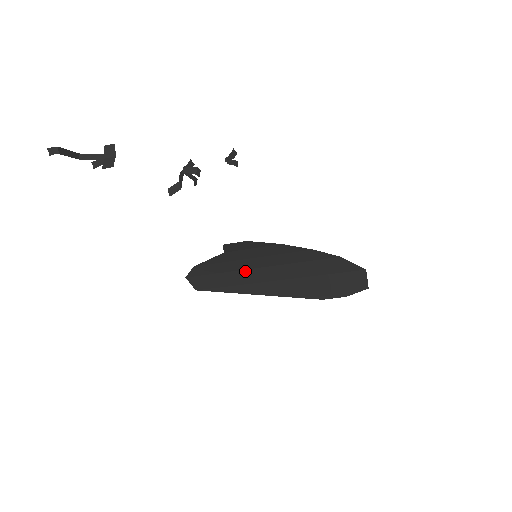
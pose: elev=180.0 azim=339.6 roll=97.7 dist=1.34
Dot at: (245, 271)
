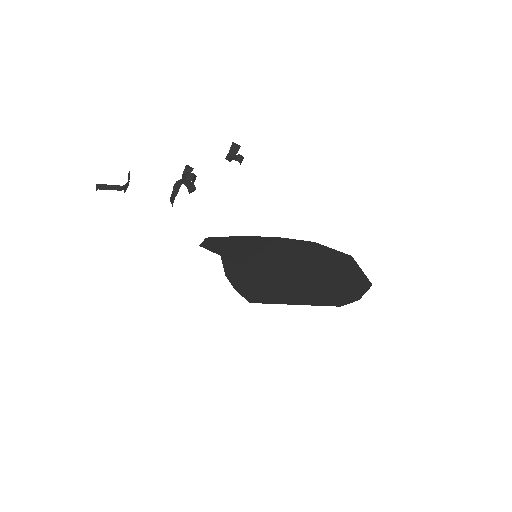
Dot at: (261, 276)
